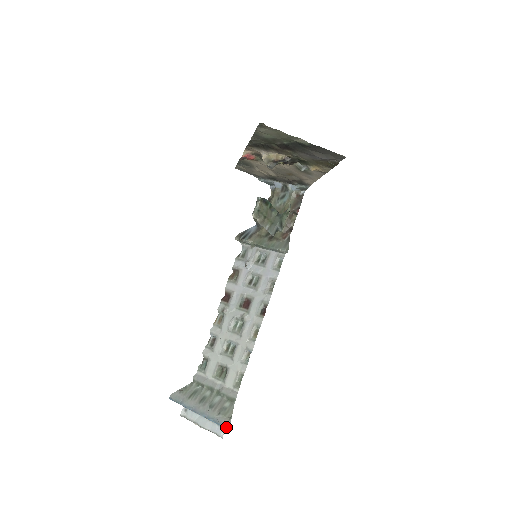
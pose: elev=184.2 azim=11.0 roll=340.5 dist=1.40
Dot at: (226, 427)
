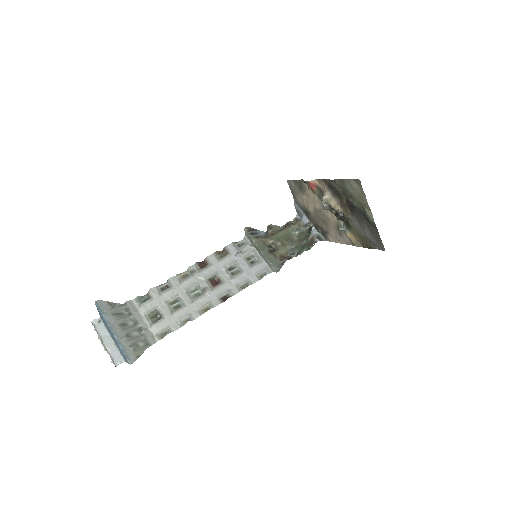
Dot at: (130, 361)
